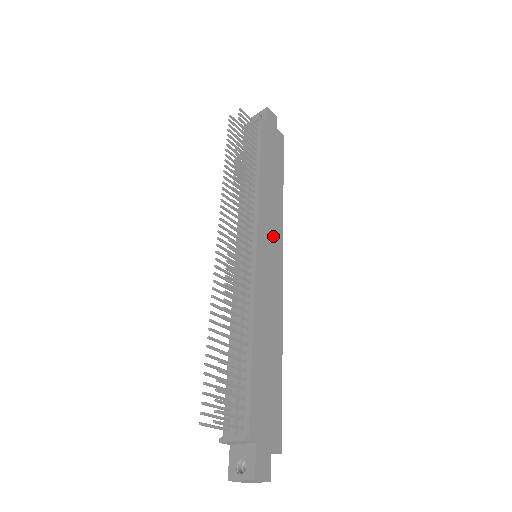
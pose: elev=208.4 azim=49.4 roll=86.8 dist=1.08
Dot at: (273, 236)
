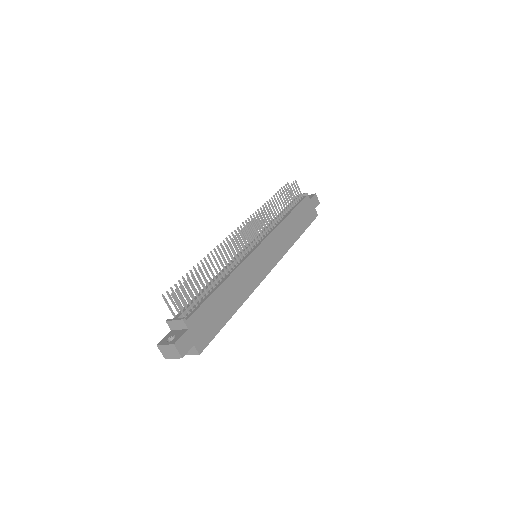
Dot at: (274, 252)
